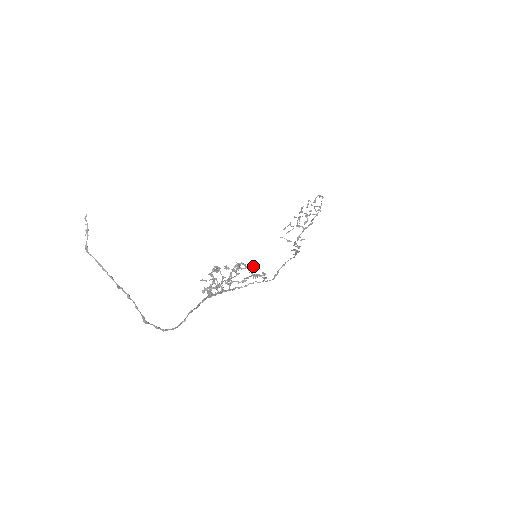
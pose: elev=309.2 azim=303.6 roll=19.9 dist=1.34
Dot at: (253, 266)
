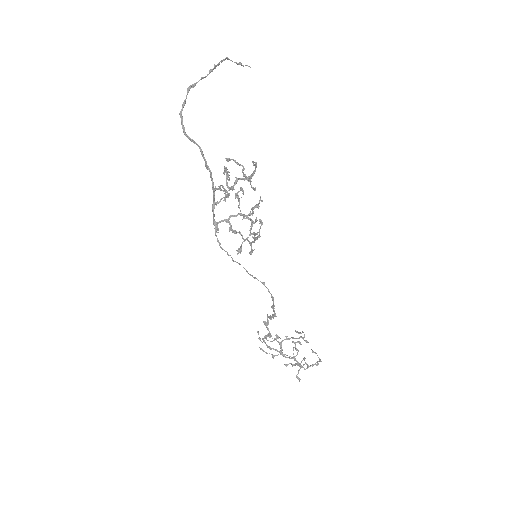
Dot at: occluded
